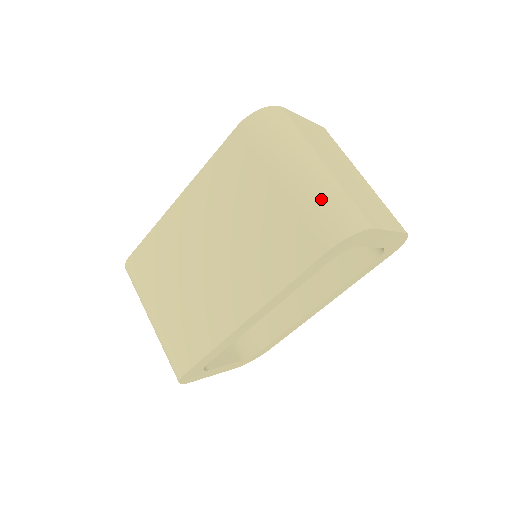
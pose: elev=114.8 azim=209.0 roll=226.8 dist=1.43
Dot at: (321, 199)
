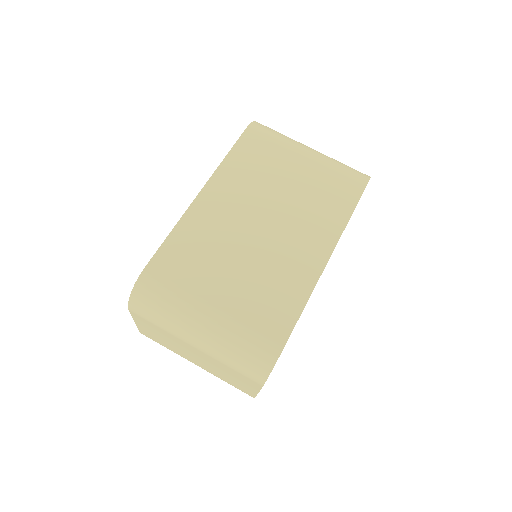
Dot at: (338, 162)
